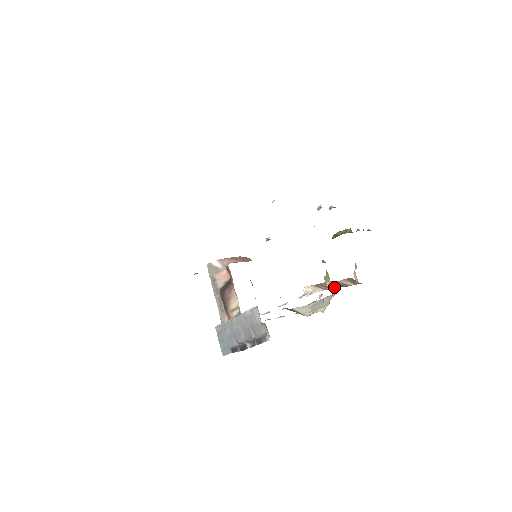
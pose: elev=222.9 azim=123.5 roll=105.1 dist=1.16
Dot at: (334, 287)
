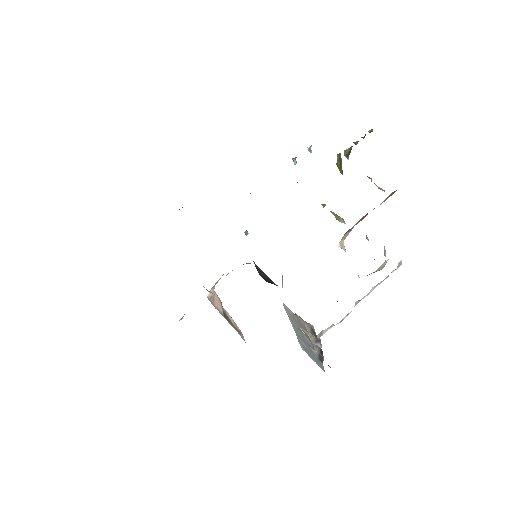
Dot at: (363, 218)
